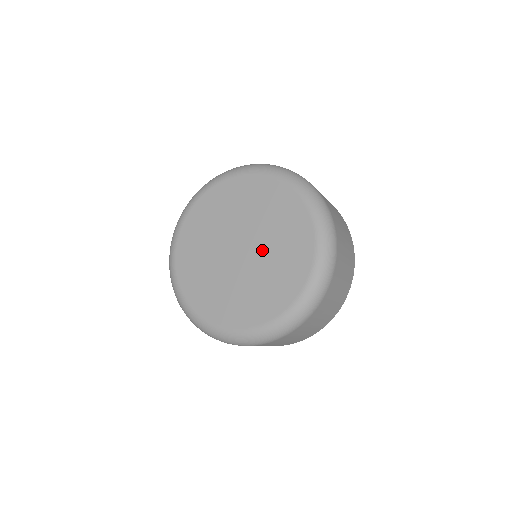
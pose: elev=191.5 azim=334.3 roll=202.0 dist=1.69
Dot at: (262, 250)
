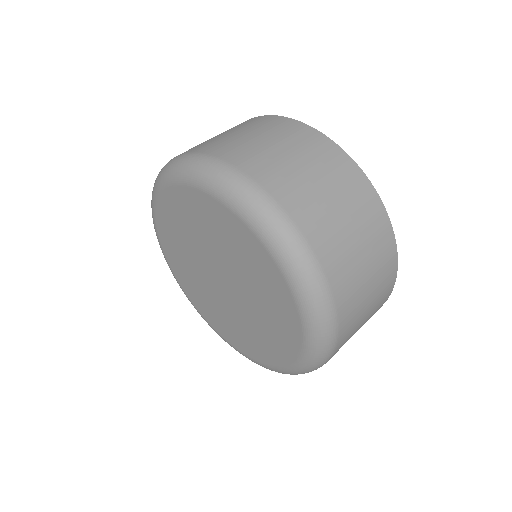
Dot at: (236, 309)
